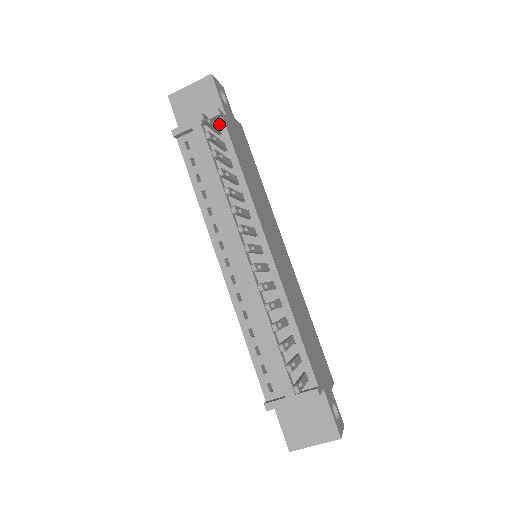
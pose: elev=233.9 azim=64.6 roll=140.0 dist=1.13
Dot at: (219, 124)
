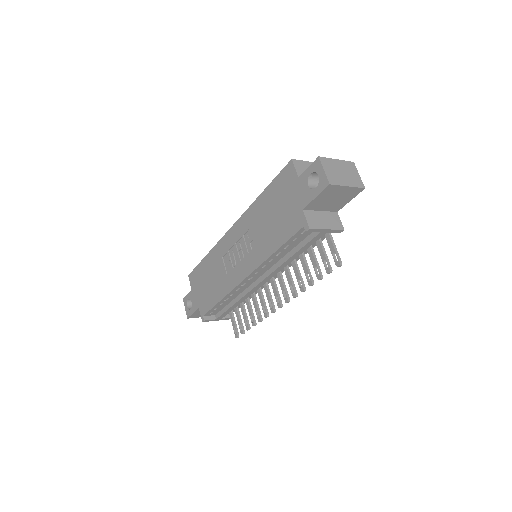
Dot at: occluded
